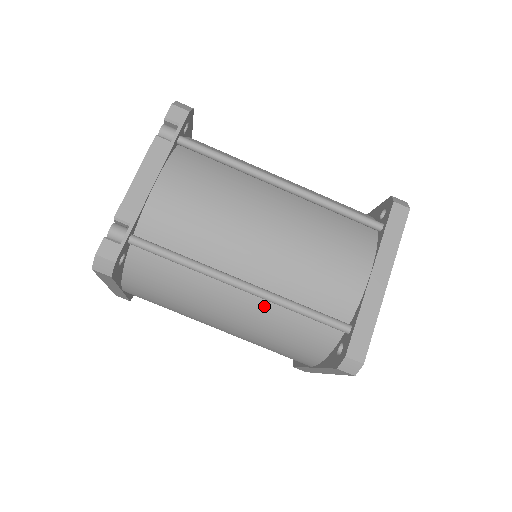
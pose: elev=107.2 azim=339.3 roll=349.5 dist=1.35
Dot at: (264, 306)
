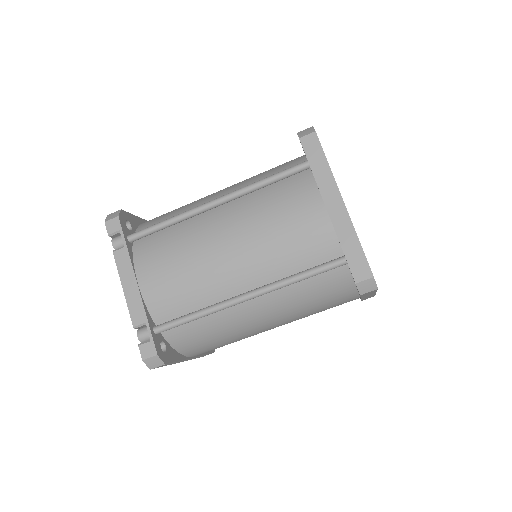
Dot at: (276, 295)
